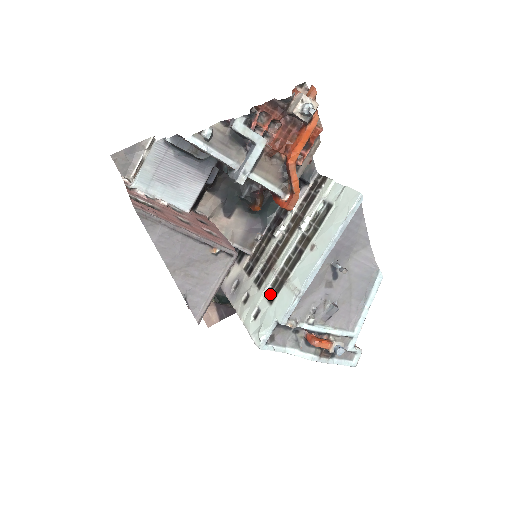
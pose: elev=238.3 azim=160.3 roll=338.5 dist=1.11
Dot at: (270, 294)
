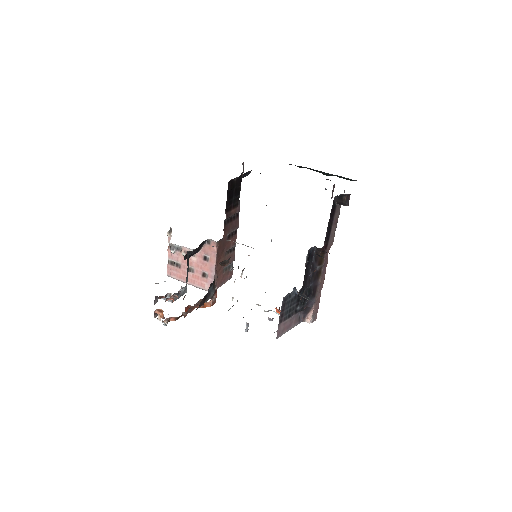
Dot at: occluded
